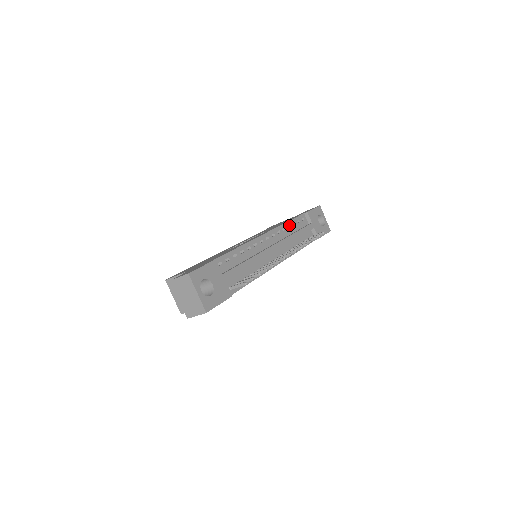
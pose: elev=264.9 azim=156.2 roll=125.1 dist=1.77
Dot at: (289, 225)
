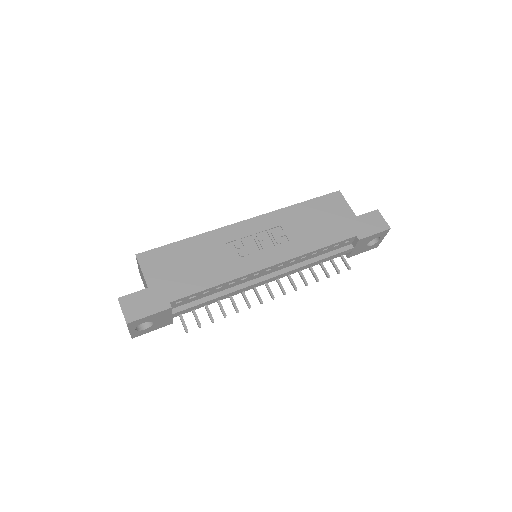
Dot at: (318, 251)
